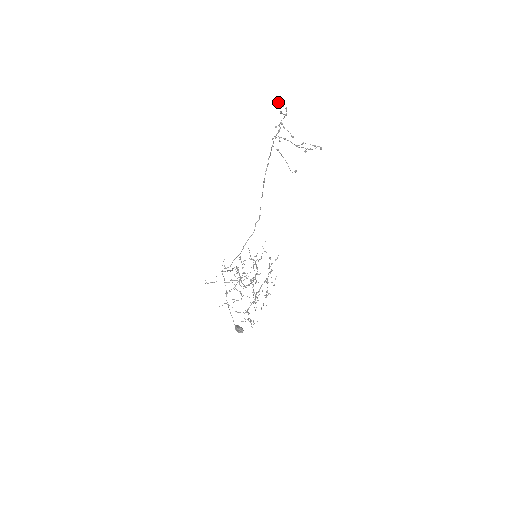
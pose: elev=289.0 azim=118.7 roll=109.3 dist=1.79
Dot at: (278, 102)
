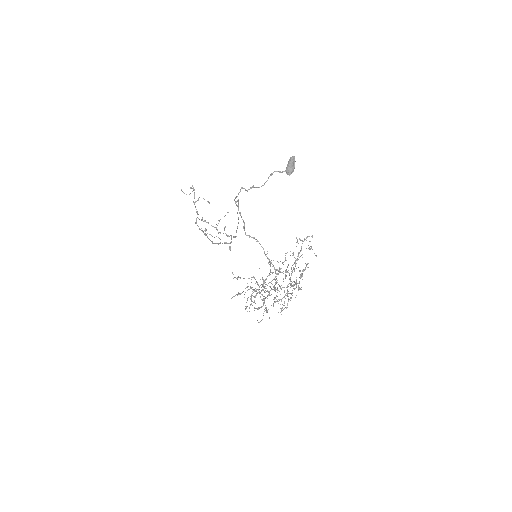
Dot at: occluded
